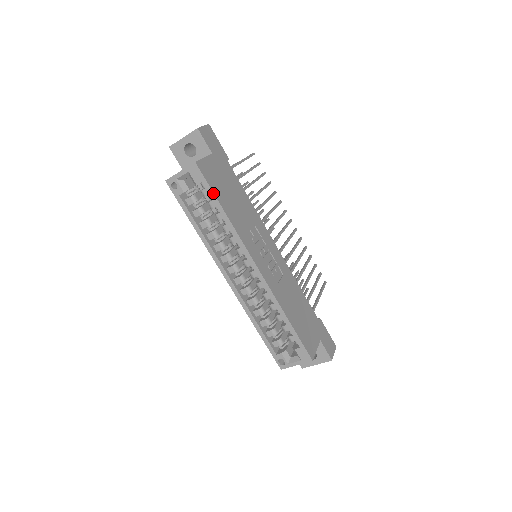
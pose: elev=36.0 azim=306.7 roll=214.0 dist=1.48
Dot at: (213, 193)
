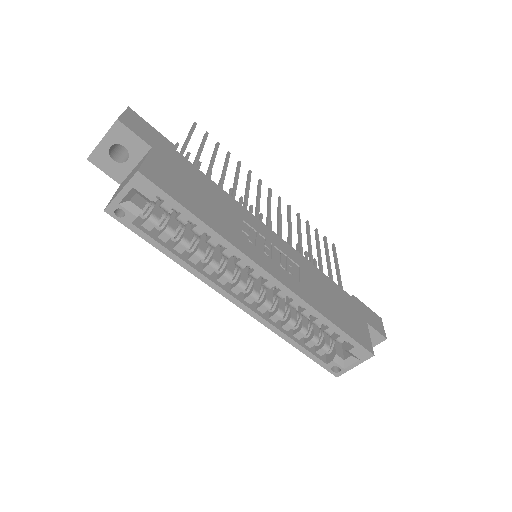
Dot at: (179, 204)
